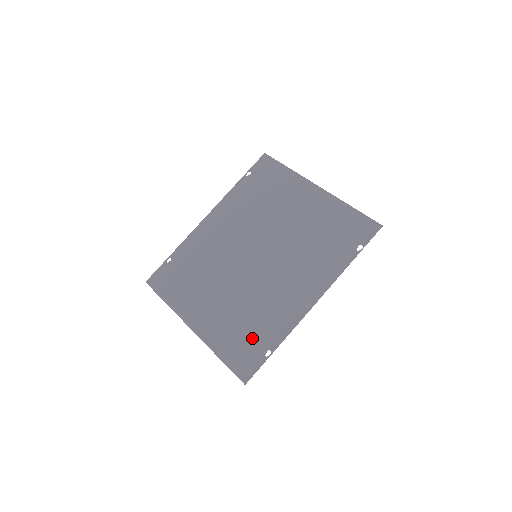
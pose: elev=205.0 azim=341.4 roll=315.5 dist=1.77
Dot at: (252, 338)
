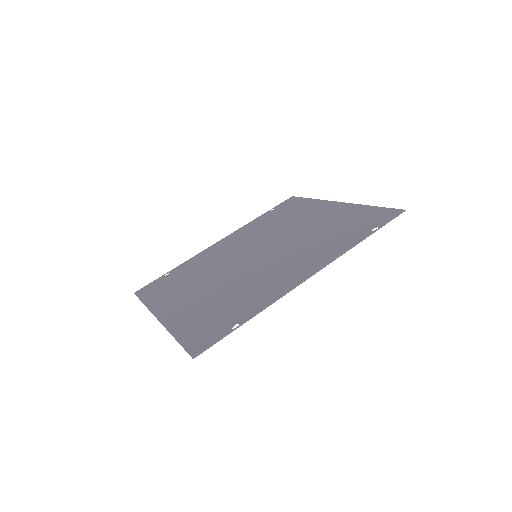
Dot at: (222, 316)
